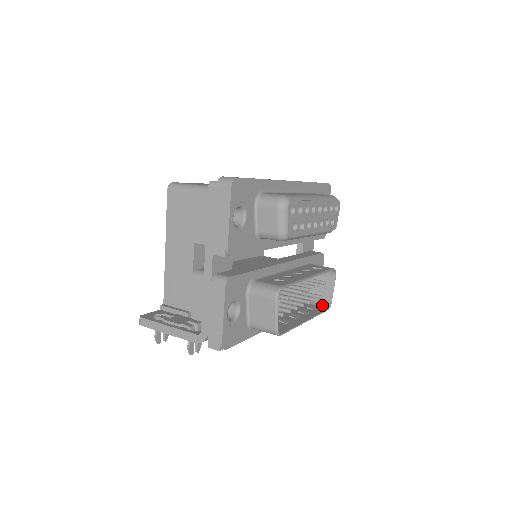
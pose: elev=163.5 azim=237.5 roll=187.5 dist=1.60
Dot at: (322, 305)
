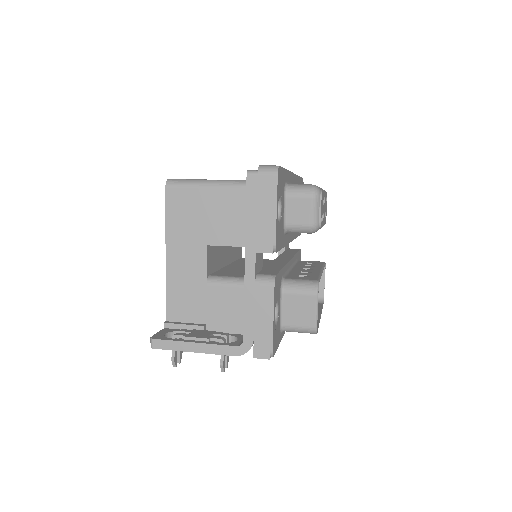
Dot at: occluded
